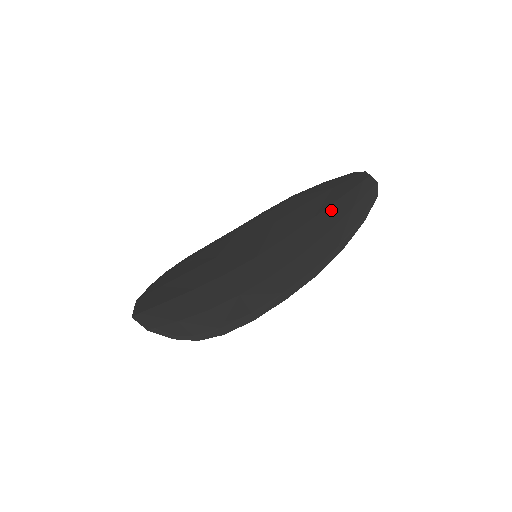
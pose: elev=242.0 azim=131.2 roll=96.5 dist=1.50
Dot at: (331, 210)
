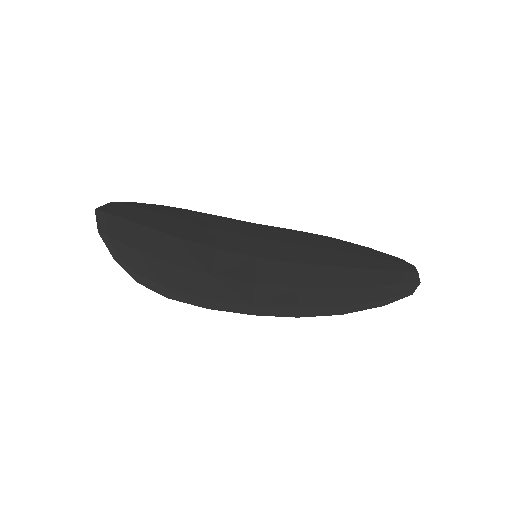
Dot at: (358, 272)
